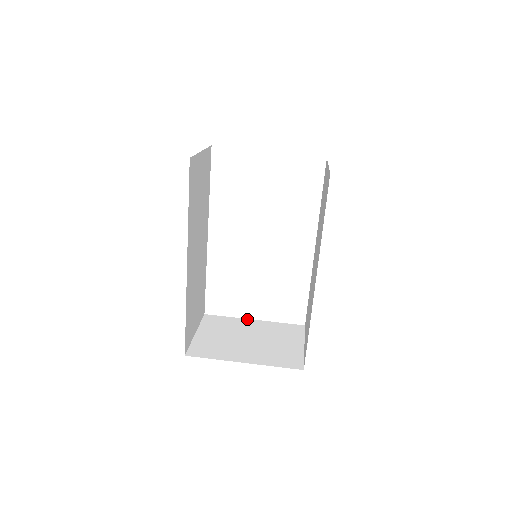
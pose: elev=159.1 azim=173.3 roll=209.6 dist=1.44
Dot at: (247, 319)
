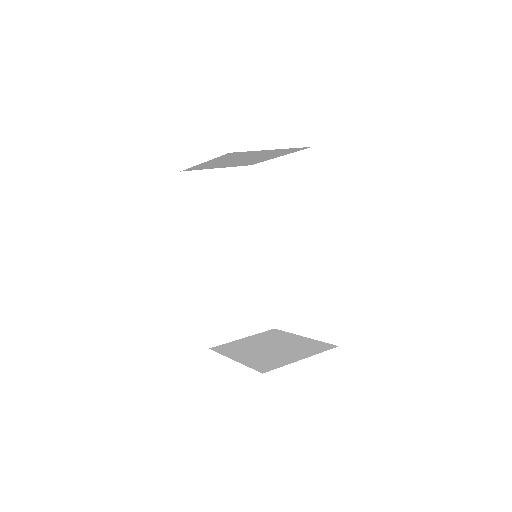
Dot at: (298, 335)
